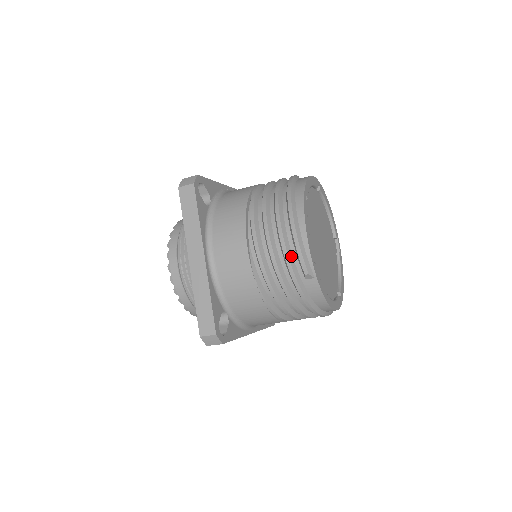
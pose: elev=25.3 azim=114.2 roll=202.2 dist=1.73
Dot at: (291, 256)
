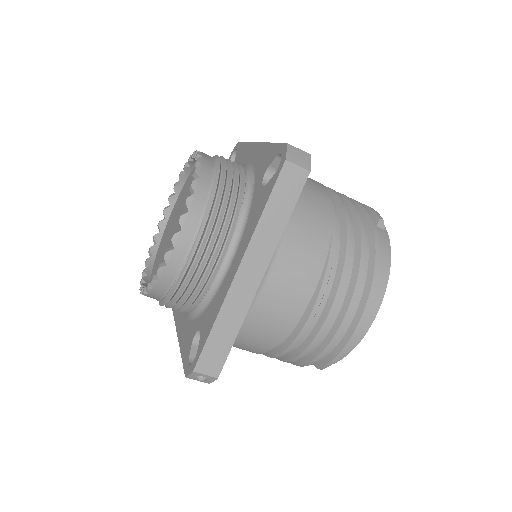
Dot at: occluded
